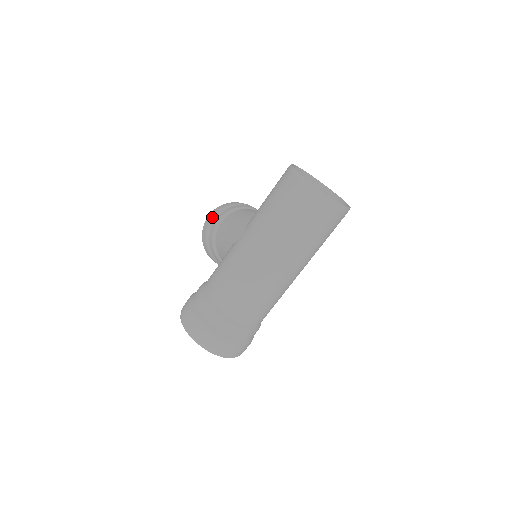
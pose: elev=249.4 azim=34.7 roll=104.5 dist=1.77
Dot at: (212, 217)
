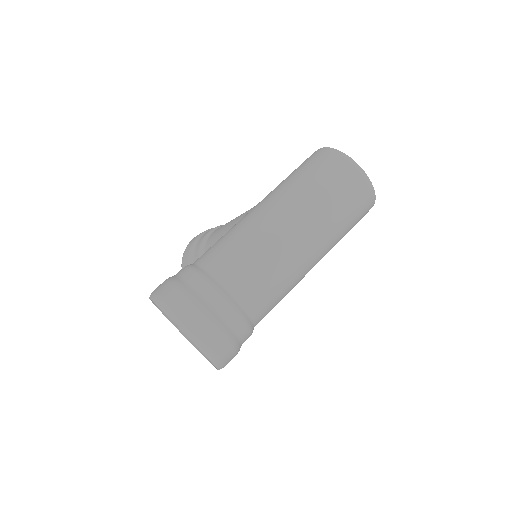
Dot at: (202, 232)
